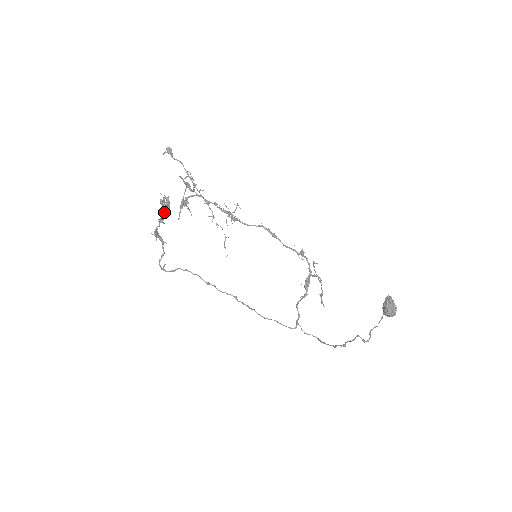
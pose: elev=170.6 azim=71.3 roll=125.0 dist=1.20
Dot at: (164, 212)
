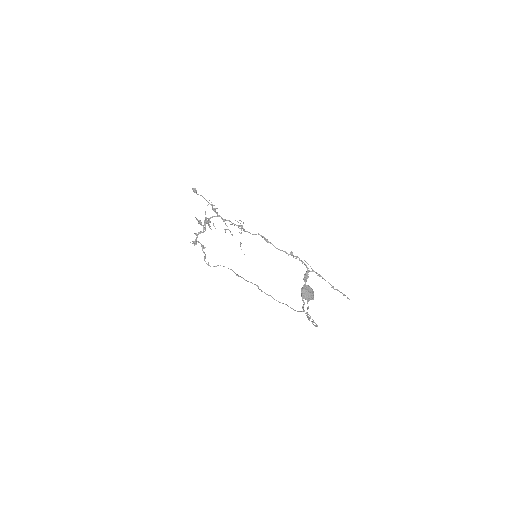
Dot at: (205, 228)
